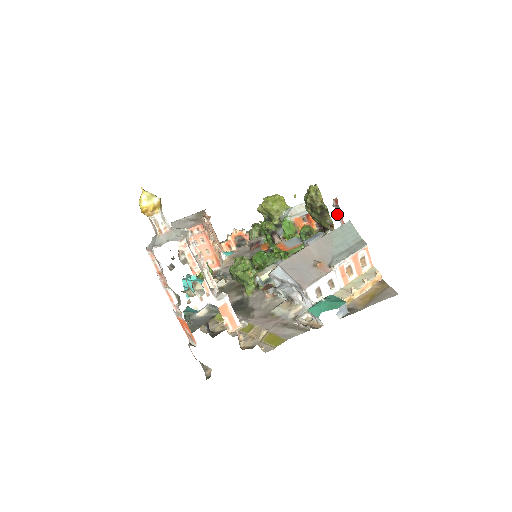
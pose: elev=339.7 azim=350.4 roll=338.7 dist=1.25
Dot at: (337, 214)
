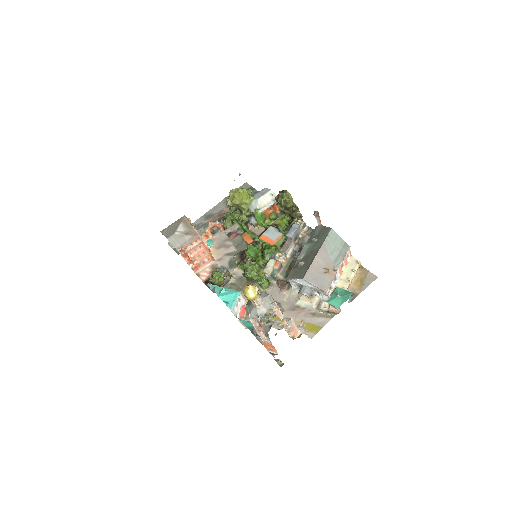
Dot at: (316, 219)
